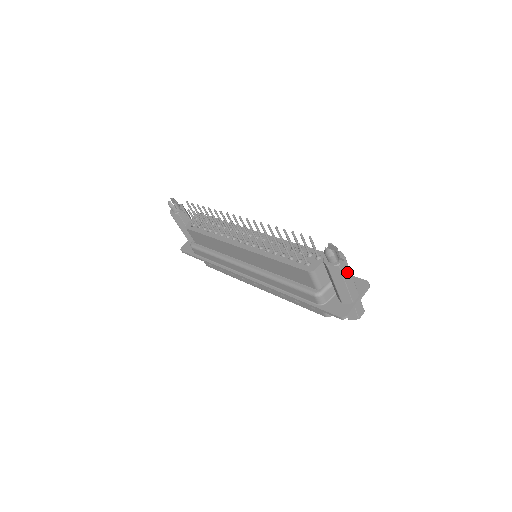
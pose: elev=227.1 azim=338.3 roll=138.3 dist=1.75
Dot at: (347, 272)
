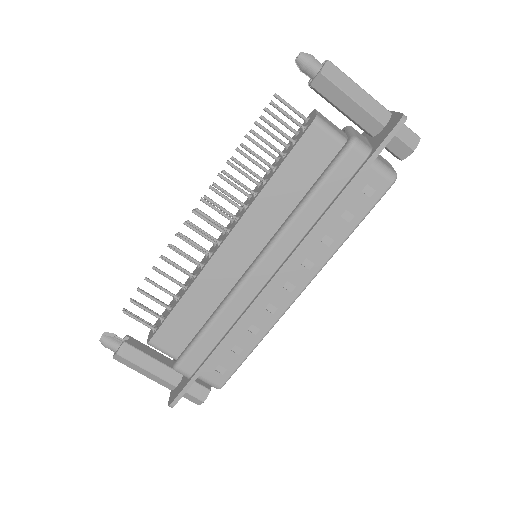
Dot at: occluded
